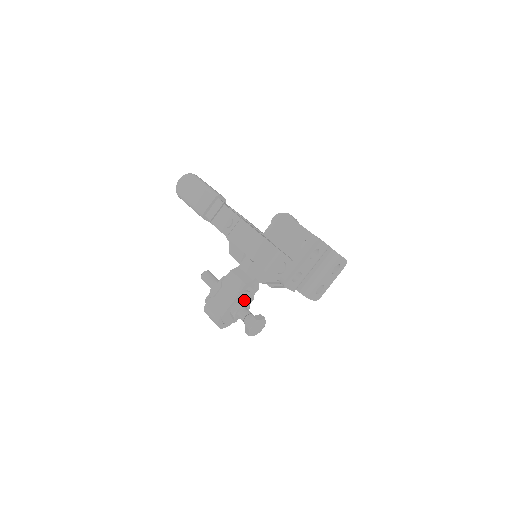
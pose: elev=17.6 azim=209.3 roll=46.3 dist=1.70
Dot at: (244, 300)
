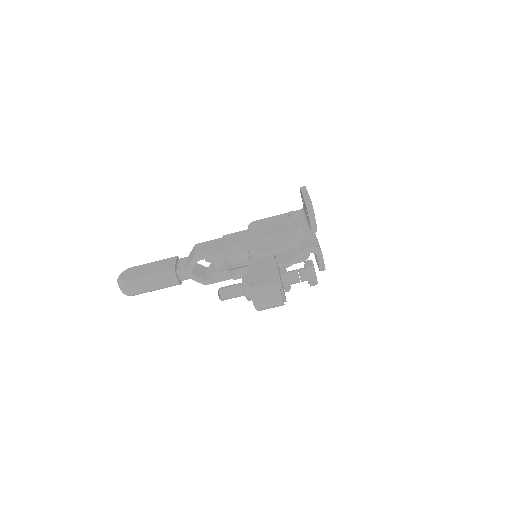
Dot at: occluded
